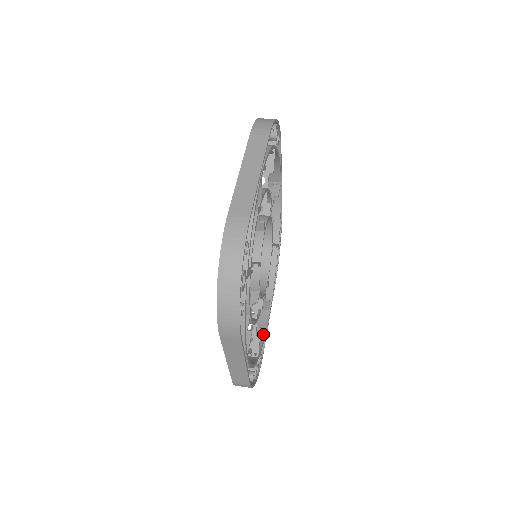
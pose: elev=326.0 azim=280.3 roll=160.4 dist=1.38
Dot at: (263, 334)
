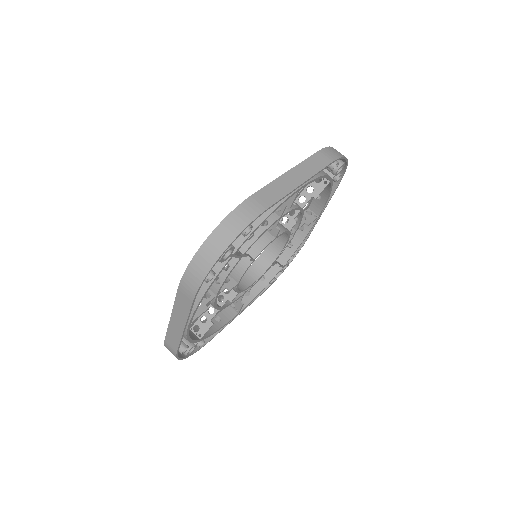
Dot at: (303, 238)
